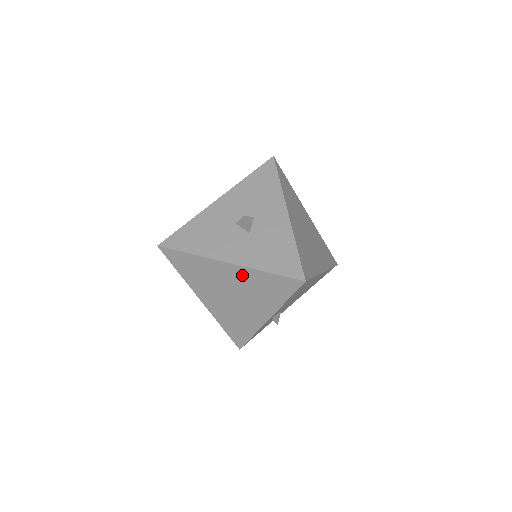
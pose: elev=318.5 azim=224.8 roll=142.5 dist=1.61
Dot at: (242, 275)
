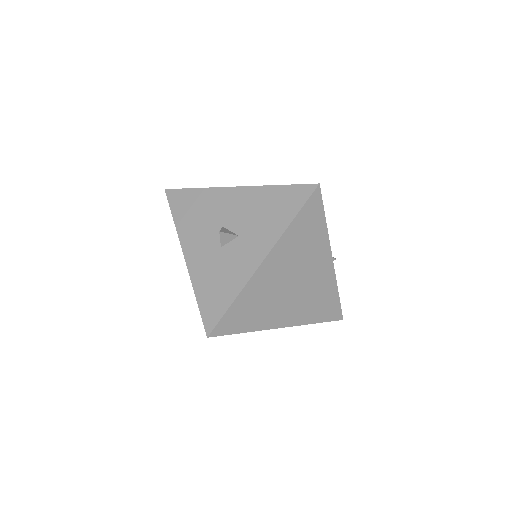
Dot at: occluded
